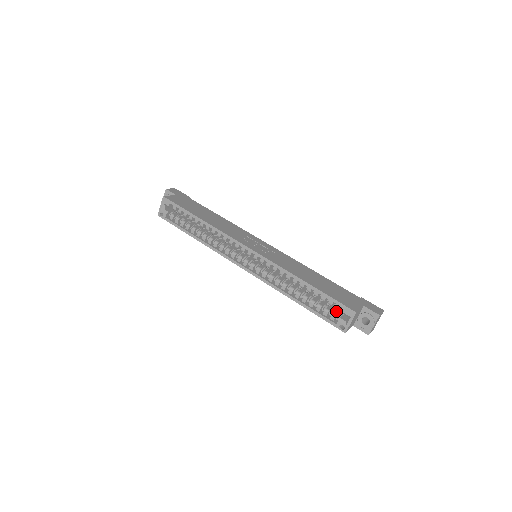
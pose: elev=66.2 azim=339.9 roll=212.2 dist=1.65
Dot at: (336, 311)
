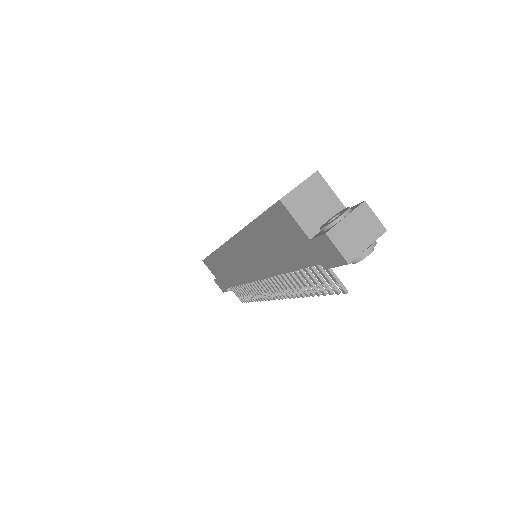
Dot at: occluded
